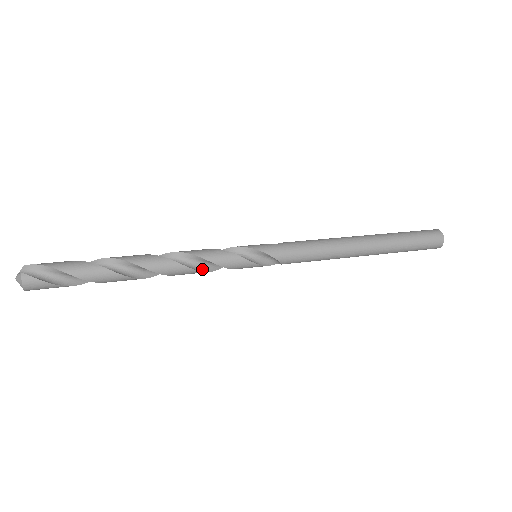
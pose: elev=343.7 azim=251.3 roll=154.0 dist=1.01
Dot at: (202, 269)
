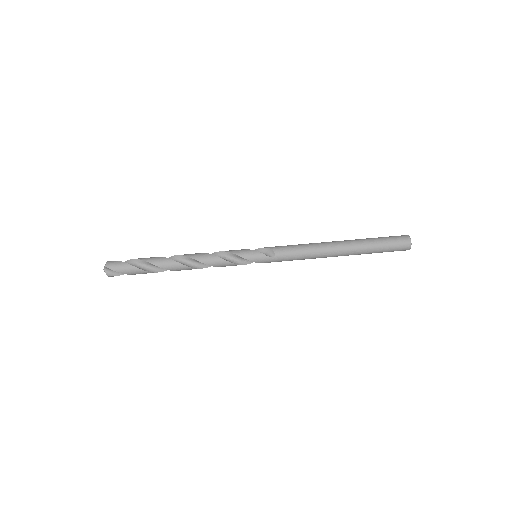
Dot at: occluded
